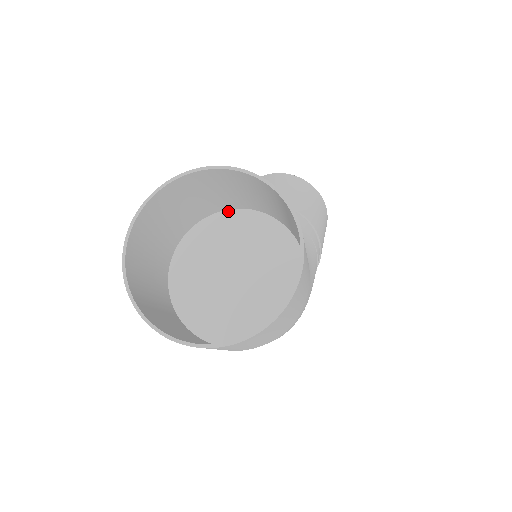
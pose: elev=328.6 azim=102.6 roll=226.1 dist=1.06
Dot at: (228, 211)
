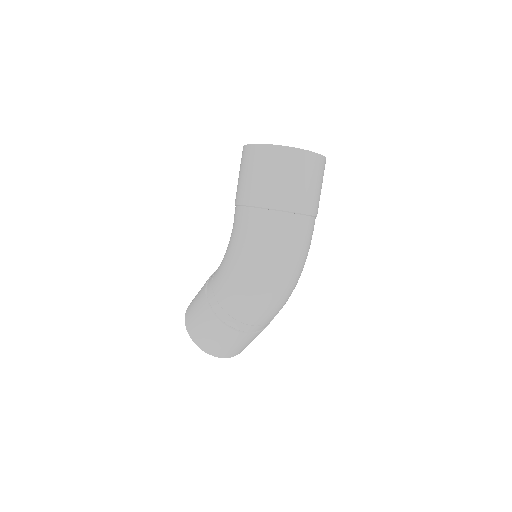
Dot at: occluded
